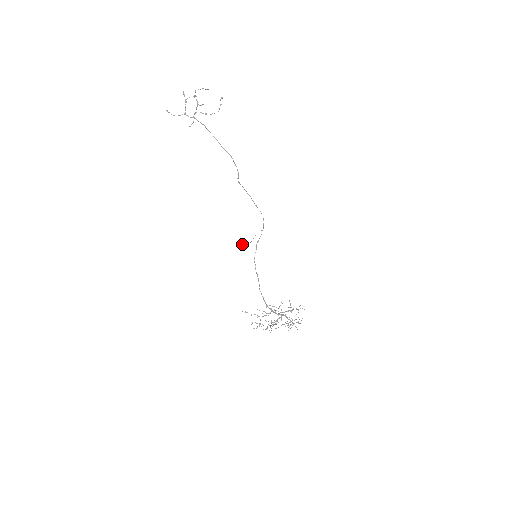
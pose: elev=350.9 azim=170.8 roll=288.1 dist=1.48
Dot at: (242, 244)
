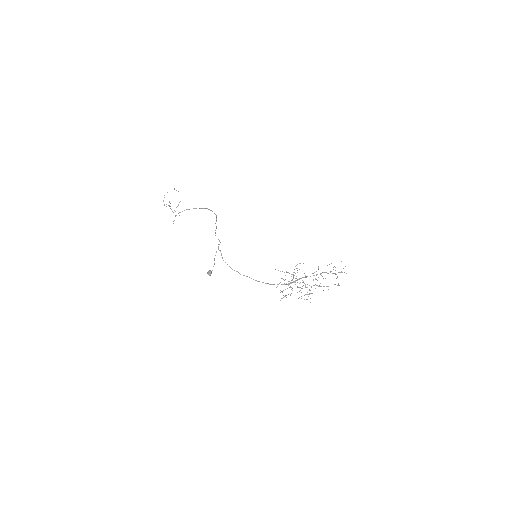
Dot at: (208, 273)
